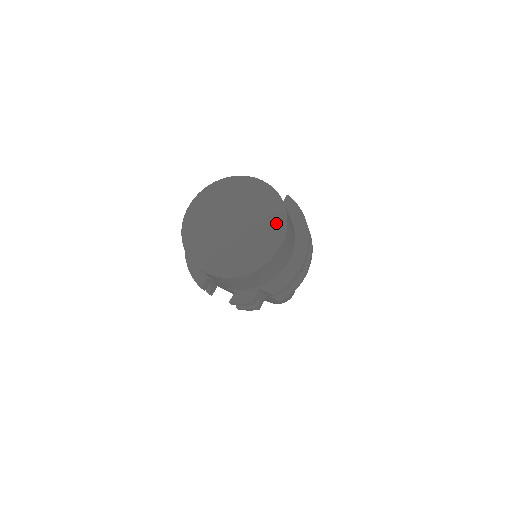
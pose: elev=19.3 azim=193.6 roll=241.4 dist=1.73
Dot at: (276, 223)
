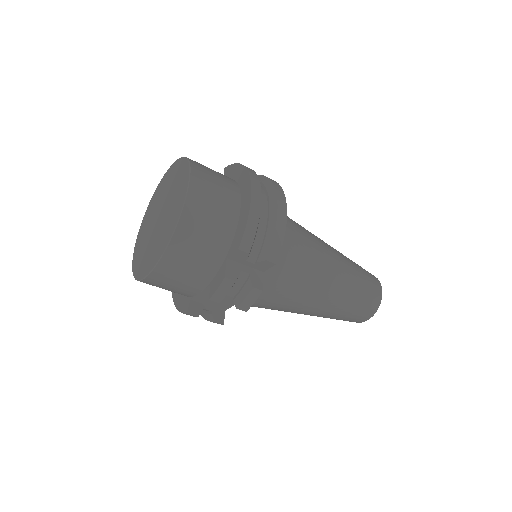
Dot at: (183, 175)
